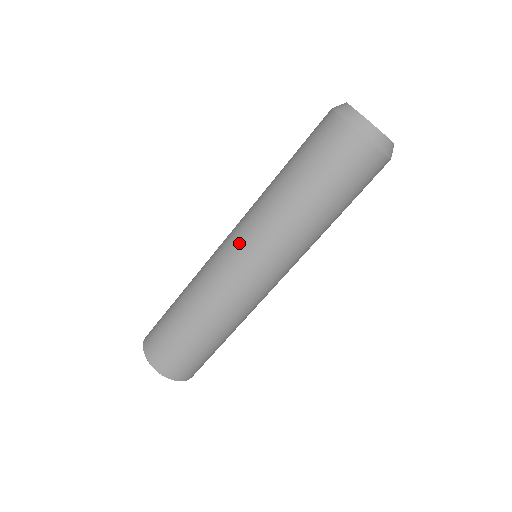
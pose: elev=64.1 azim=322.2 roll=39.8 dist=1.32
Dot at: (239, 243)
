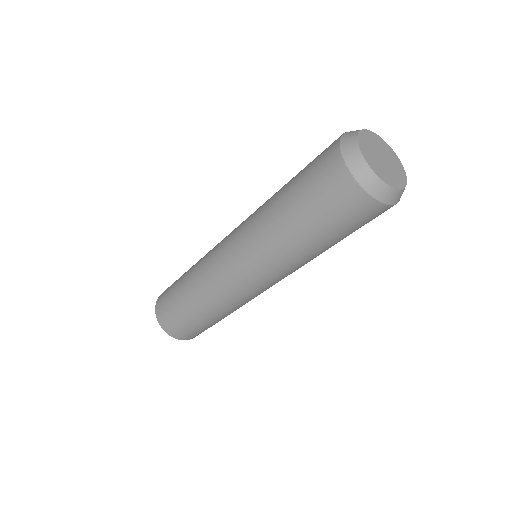
Dot at: (233, 241)
